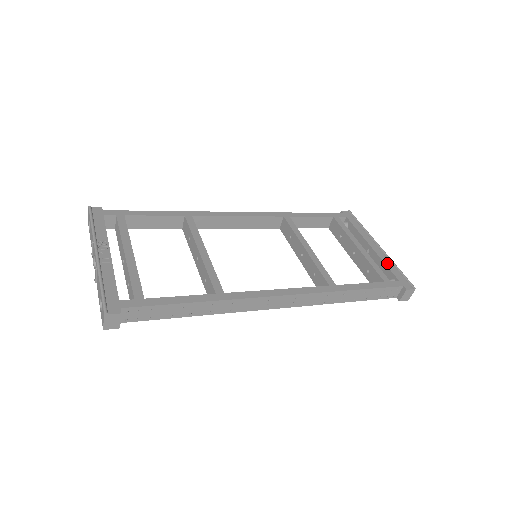
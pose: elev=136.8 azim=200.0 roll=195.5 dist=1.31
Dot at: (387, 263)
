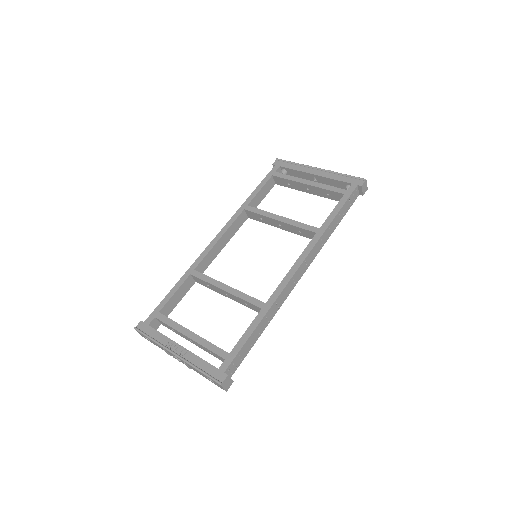
Dot at: (334, 177)
